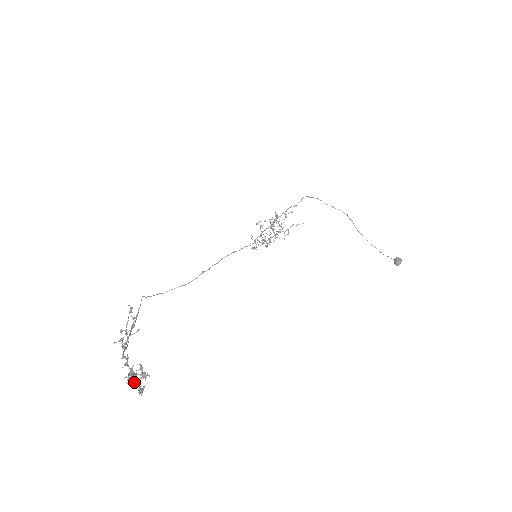
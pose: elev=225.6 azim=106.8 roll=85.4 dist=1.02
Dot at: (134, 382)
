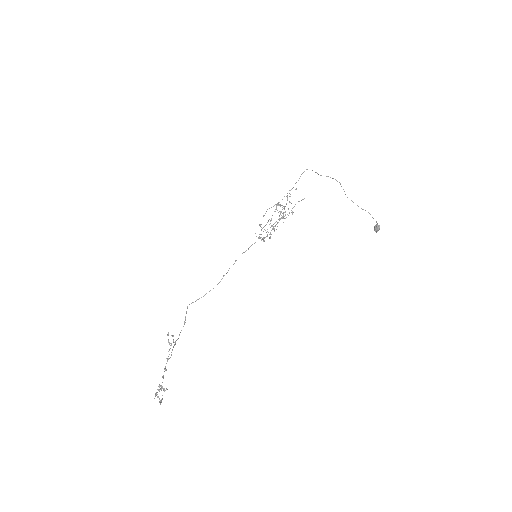
Dot at: (158, 397)
